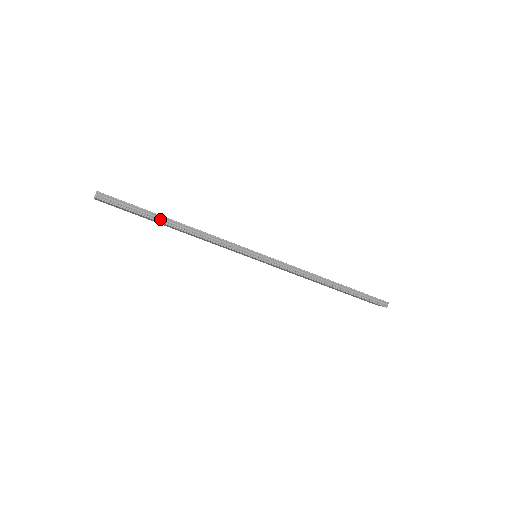
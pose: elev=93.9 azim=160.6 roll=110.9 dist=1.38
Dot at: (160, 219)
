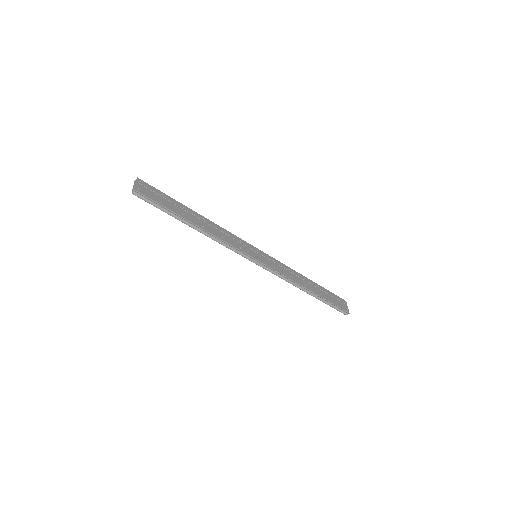
Dot at: (183, 220)
